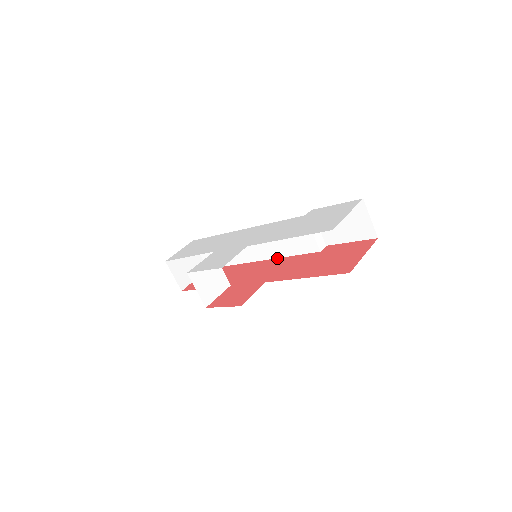
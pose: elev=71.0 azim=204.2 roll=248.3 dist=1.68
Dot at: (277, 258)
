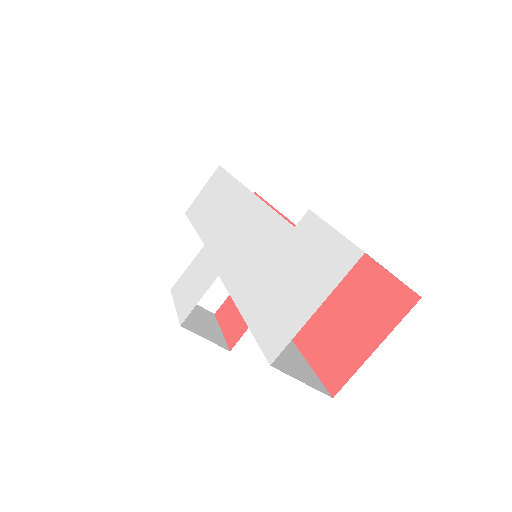
Dot at: occluded
